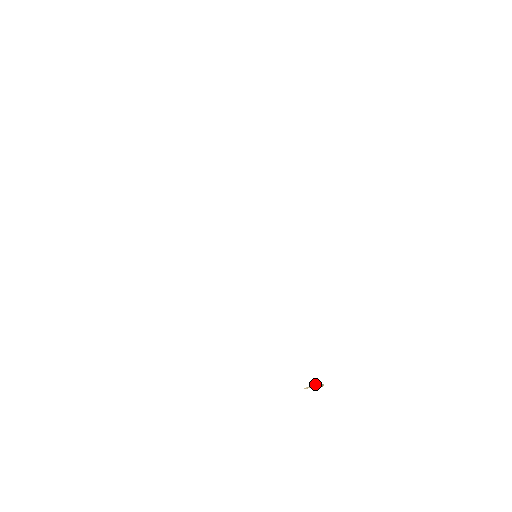
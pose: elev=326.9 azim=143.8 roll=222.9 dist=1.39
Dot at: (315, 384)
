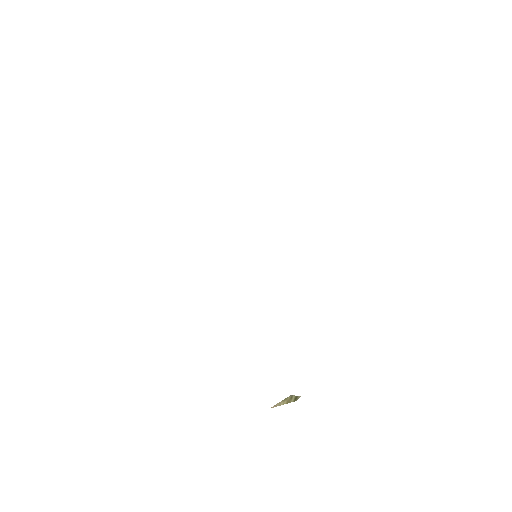
Dot at: (287, 398)
